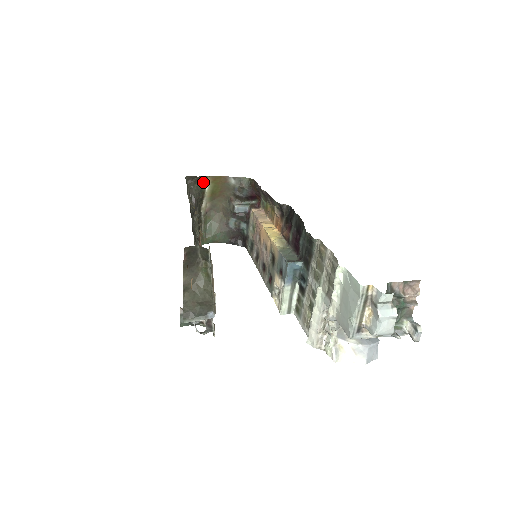
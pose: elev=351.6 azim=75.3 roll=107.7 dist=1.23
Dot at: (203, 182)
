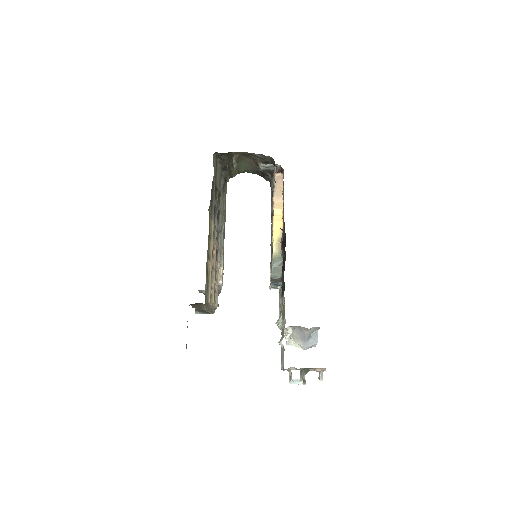
Dot at: (231, 153)
